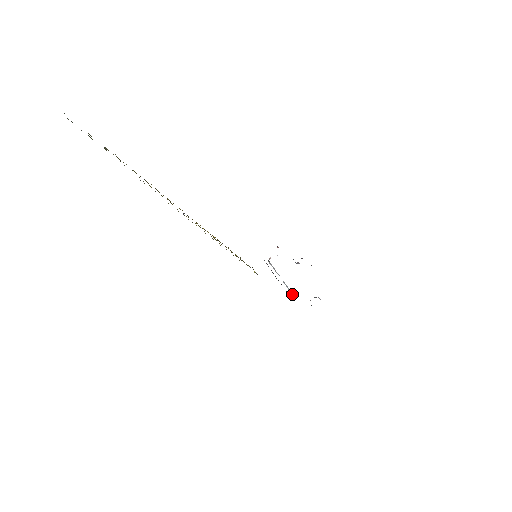
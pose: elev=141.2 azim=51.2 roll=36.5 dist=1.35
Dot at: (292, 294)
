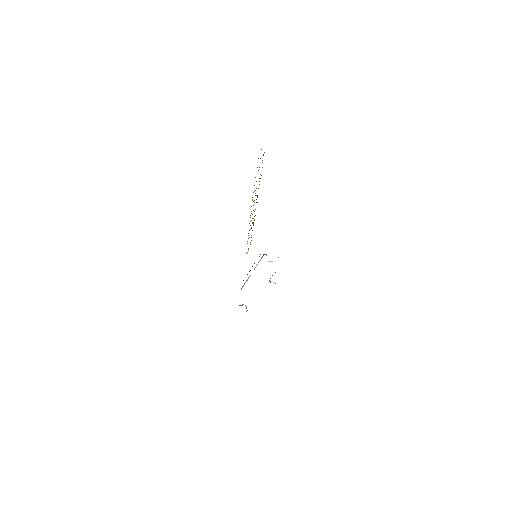
Dot at: (242, 287)
